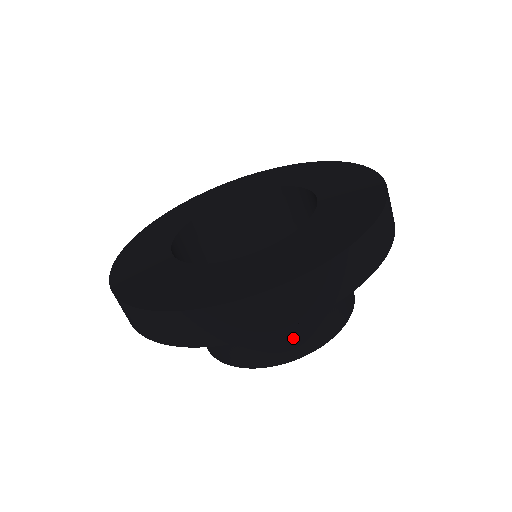
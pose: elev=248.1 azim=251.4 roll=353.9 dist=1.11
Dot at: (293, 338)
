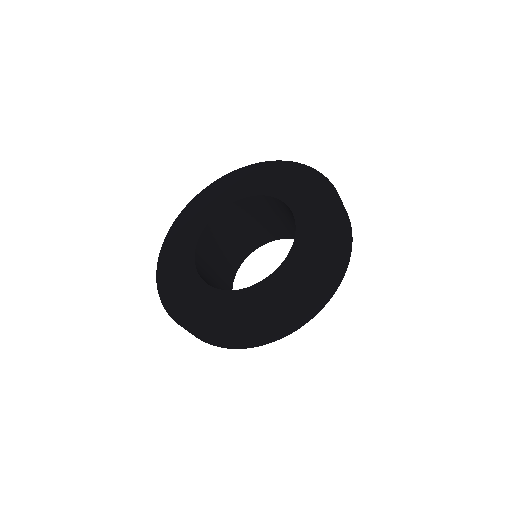
Dot at: occluded
